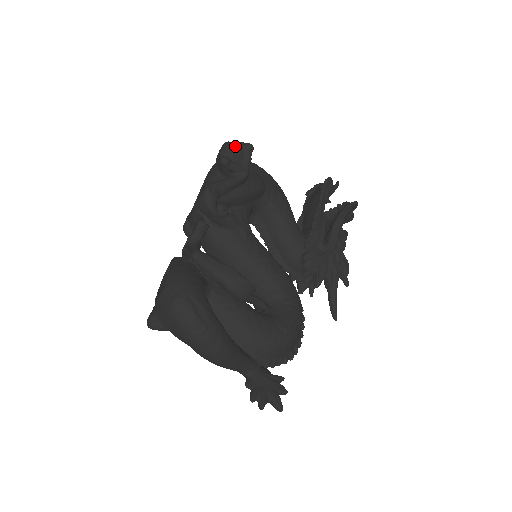
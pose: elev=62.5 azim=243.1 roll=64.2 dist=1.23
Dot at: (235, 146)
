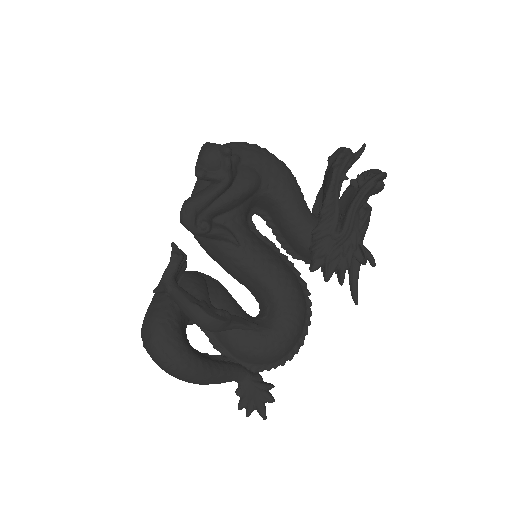
Dot at: (210, 153)
